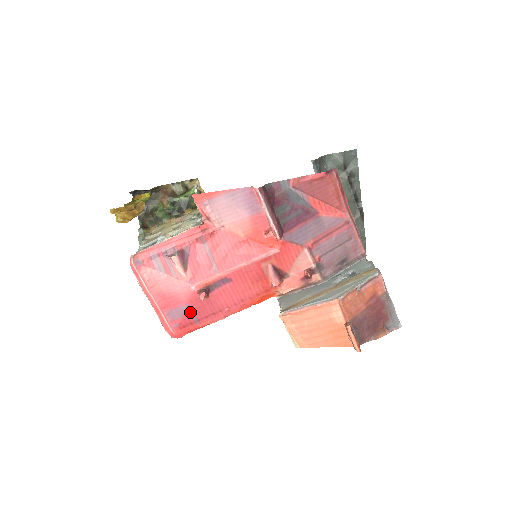
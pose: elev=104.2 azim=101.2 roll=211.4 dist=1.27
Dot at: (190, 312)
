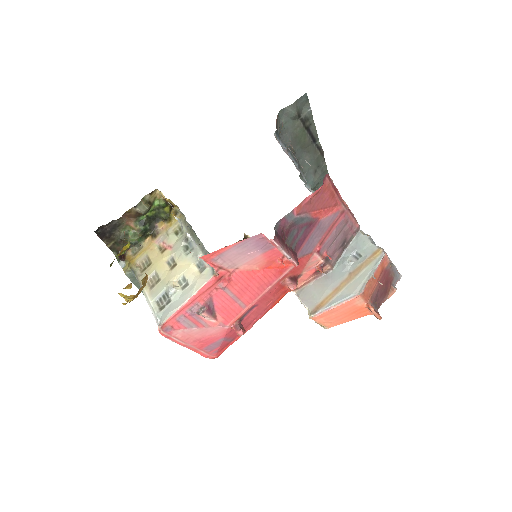
Dot at: (226, 340)
